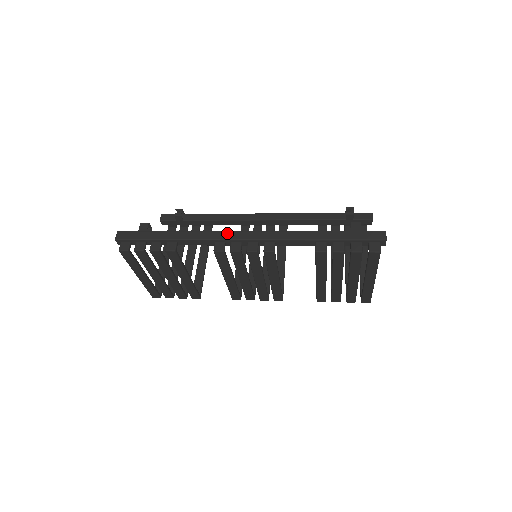
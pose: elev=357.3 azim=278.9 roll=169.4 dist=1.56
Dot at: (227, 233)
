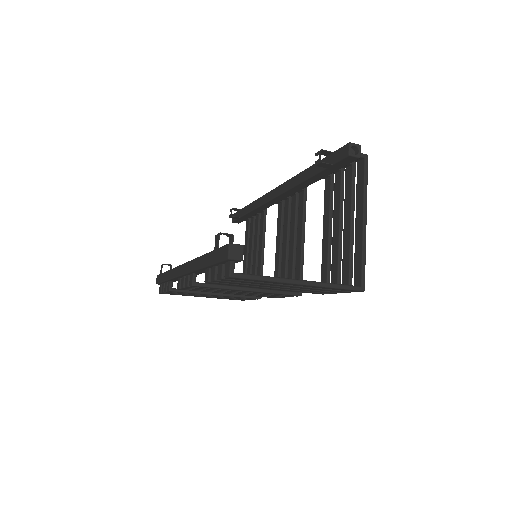
Dot at: (177, 269)
